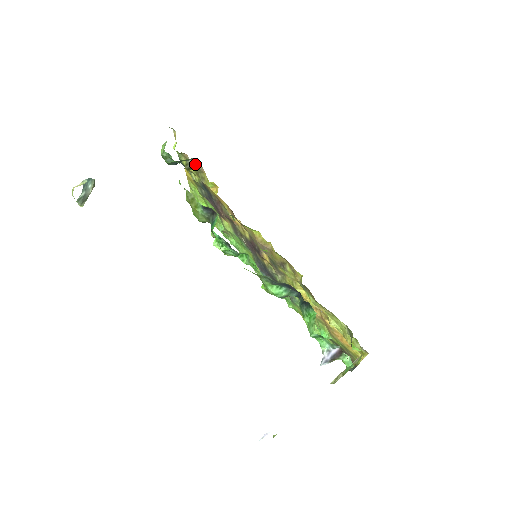
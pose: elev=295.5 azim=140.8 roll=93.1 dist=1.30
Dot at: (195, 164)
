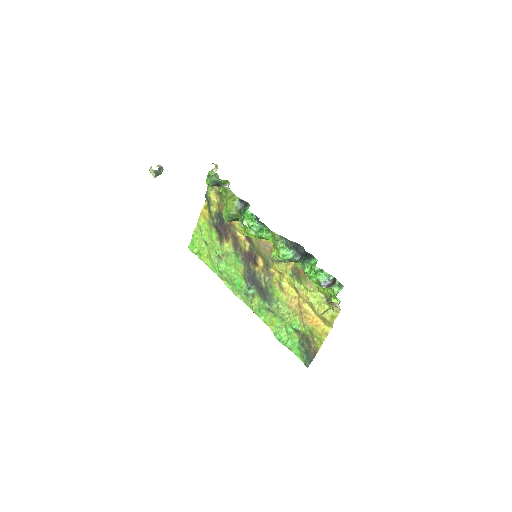
Dot at: occluded
